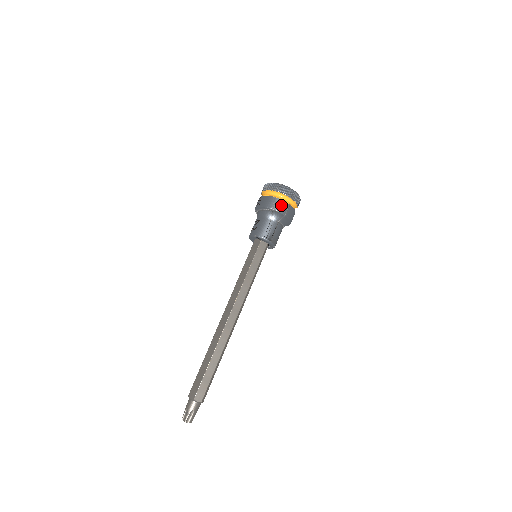
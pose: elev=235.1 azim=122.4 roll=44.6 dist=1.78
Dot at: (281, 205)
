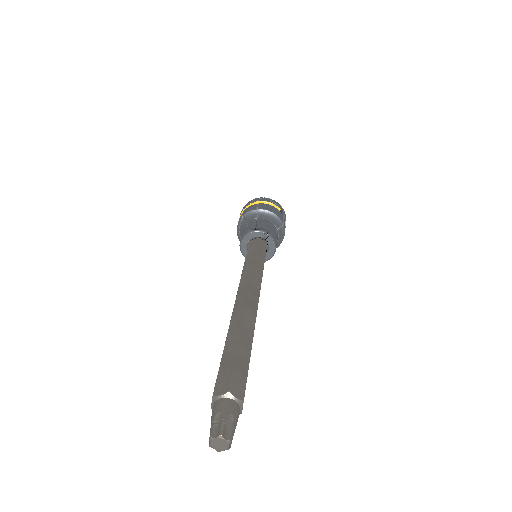
Dot at: (249, 209)
